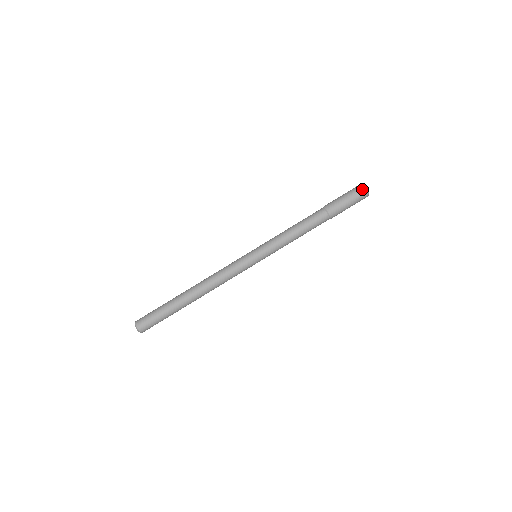
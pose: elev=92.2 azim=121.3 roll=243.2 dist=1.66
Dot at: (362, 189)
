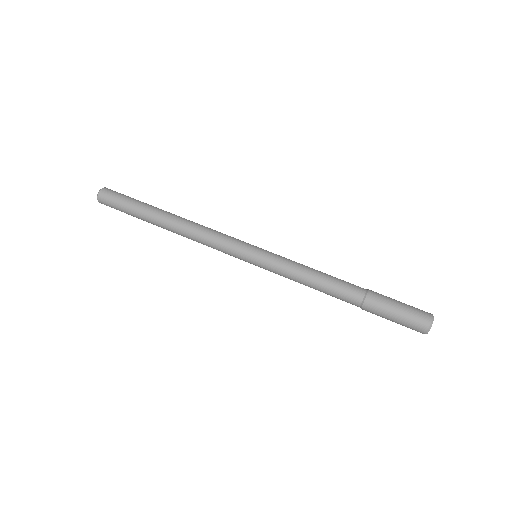
Dot at: (428, 313)
